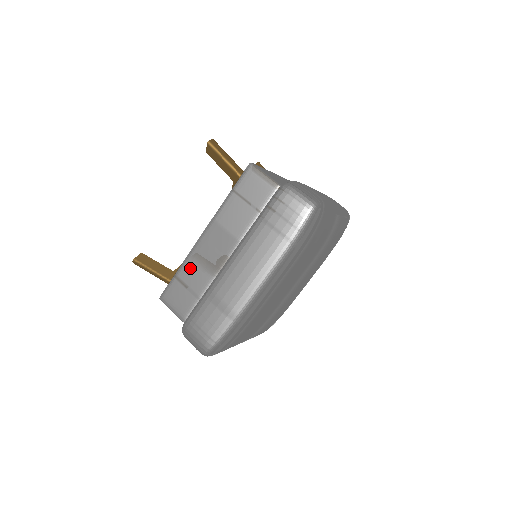
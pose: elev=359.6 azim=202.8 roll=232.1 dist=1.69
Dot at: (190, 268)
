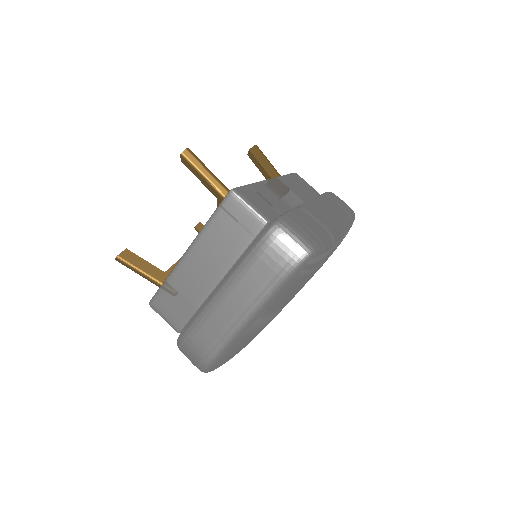
Dot at: (265, 190)
